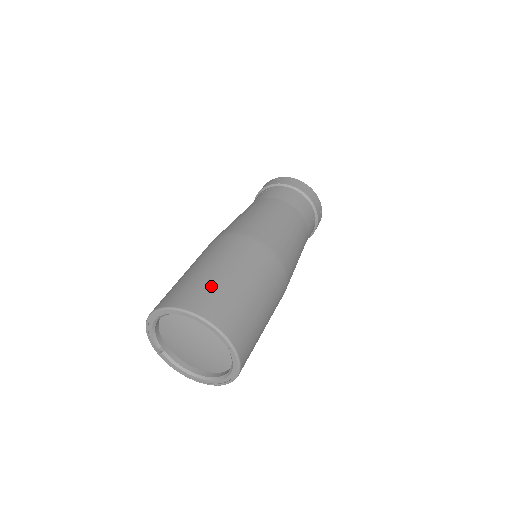
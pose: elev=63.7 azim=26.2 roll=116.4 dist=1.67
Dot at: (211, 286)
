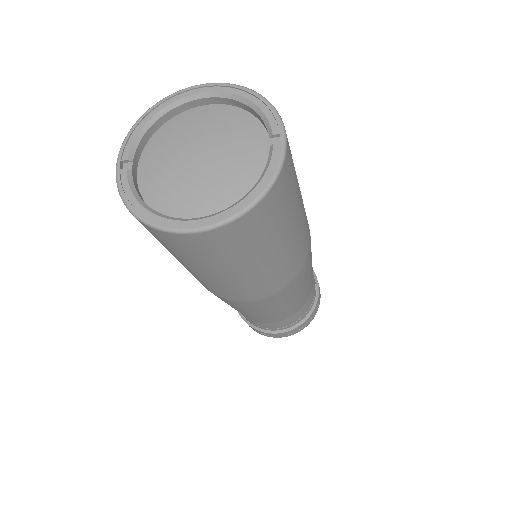
Dot at: occluded
